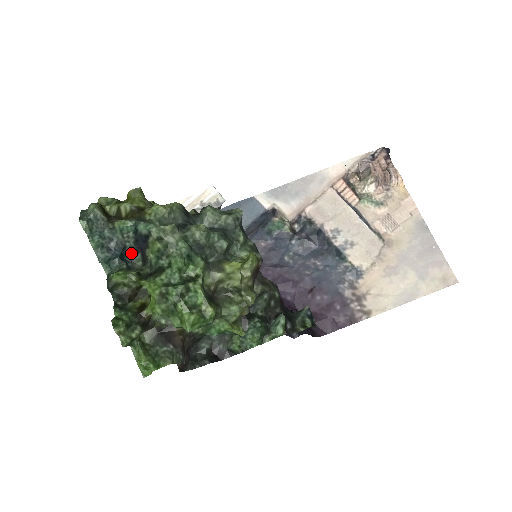
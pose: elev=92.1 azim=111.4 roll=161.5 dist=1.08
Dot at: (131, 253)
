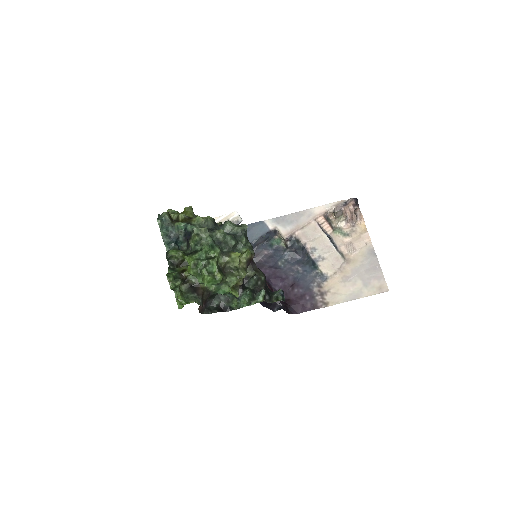
Dot at: (181, 241)
